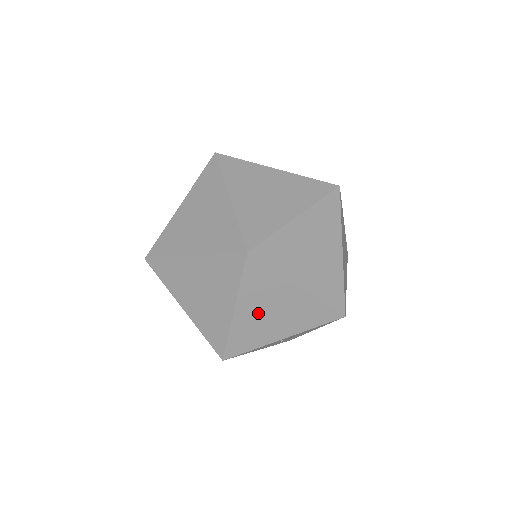
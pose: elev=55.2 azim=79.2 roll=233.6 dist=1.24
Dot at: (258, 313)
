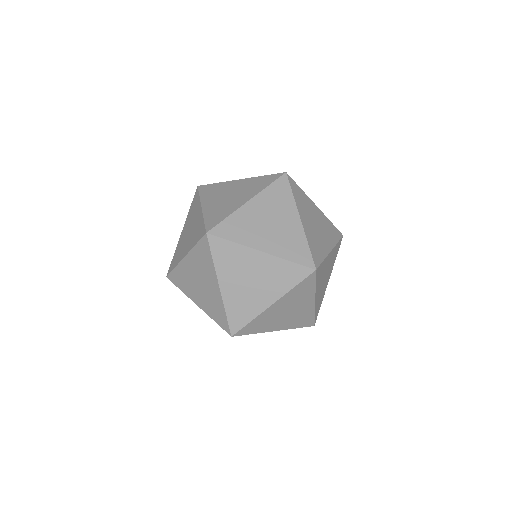
Dot at: (282, 310)
